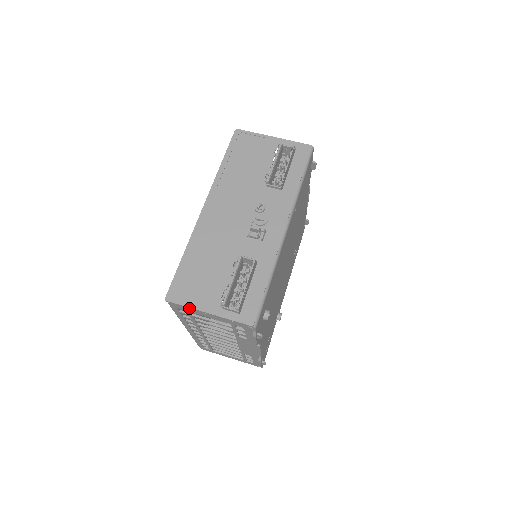
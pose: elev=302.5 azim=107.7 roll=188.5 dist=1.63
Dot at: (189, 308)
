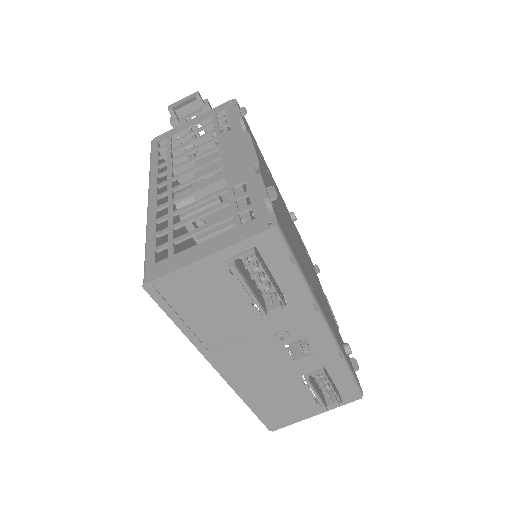
Dot at: (295, 420)
